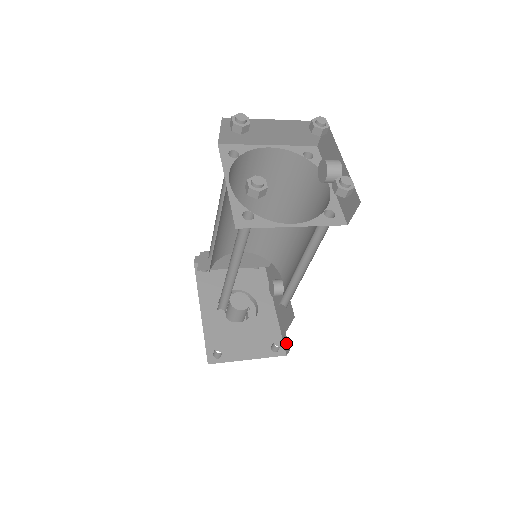
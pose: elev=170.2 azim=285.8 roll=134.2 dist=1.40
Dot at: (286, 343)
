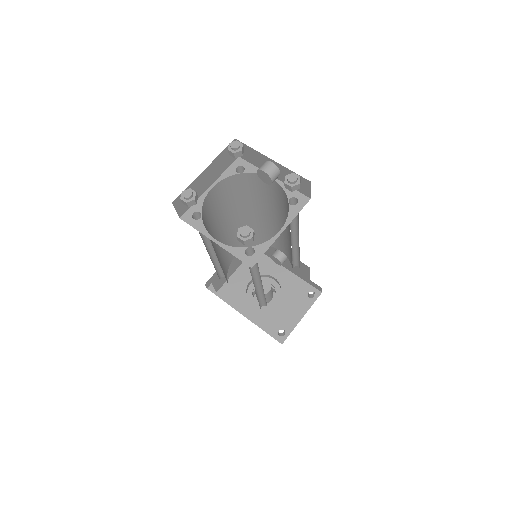
Dot at: (315, 286)
